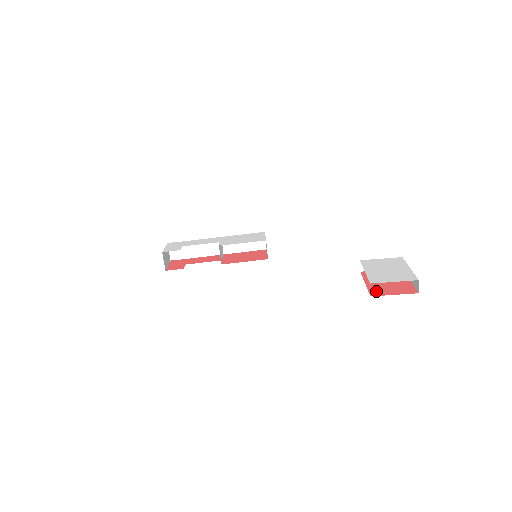
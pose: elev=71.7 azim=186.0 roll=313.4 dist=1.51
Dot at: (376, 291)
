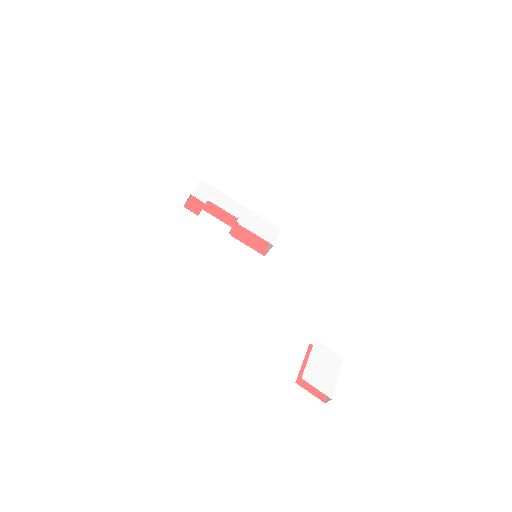
Dot at: occluded
